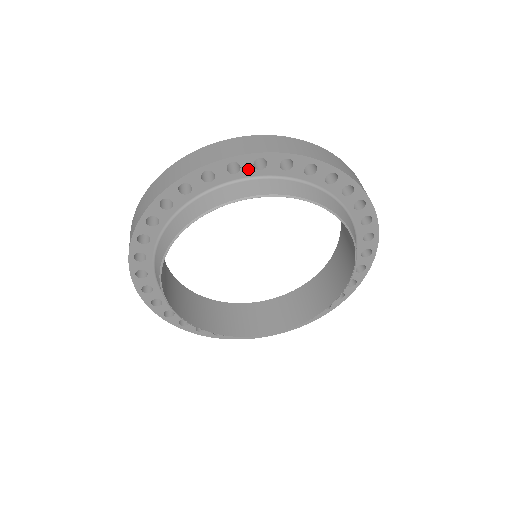
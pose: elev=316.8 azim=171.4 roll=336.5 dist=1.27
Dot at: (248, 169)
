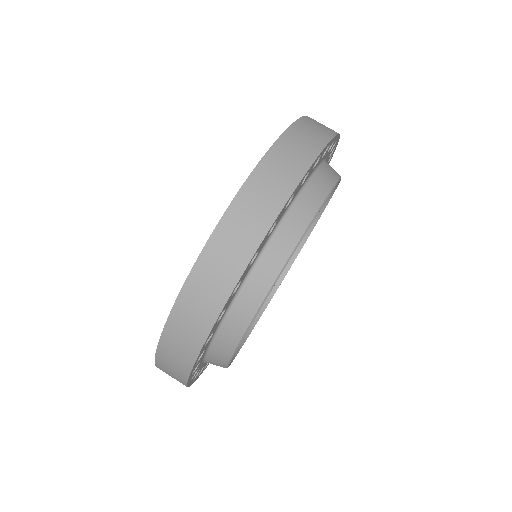
Dot at: (296, 192)
